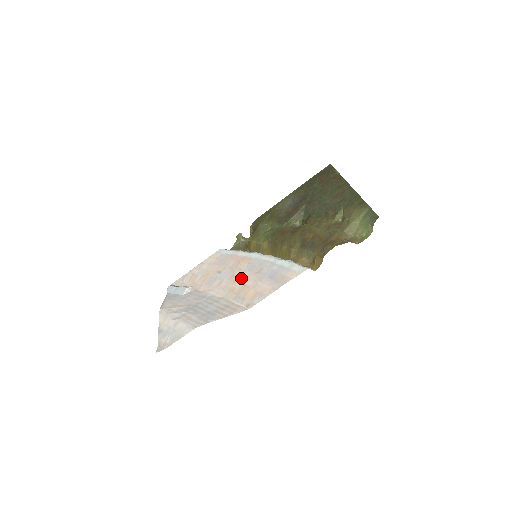
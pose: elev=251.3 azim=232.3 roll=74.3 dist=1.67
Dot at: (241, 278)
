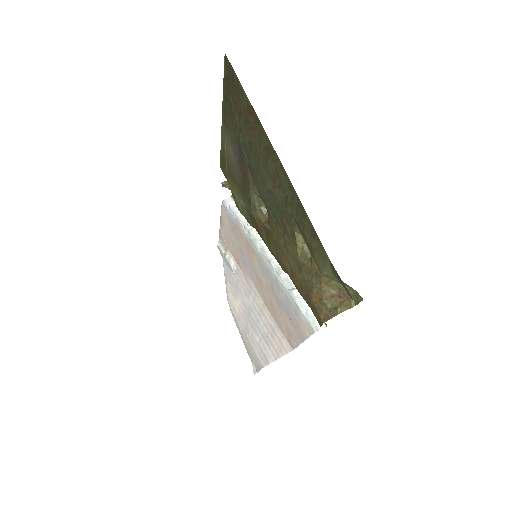
Dot at: (263, 285)
